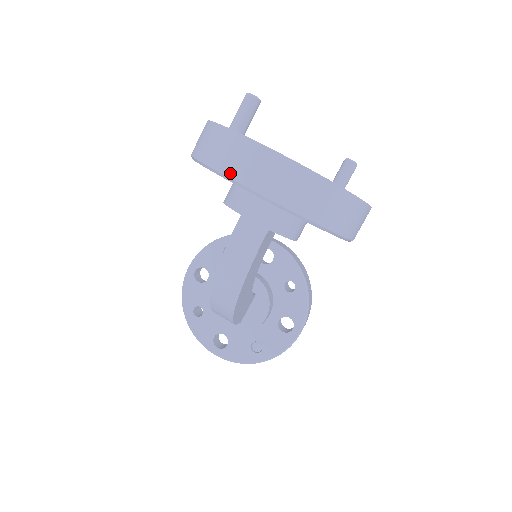
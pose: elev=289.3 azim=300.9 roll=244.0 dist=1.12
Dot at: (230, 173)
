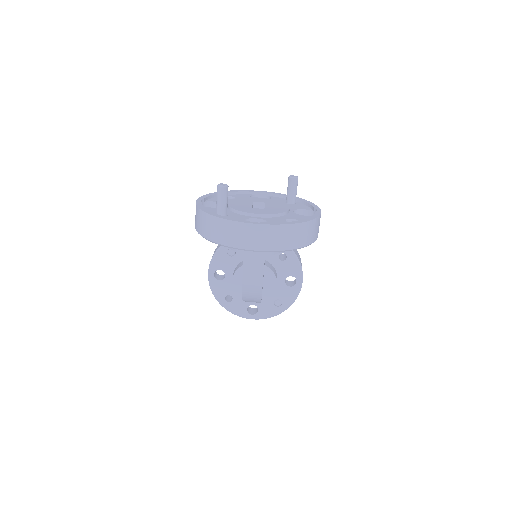
Dot at: (235, 245)
